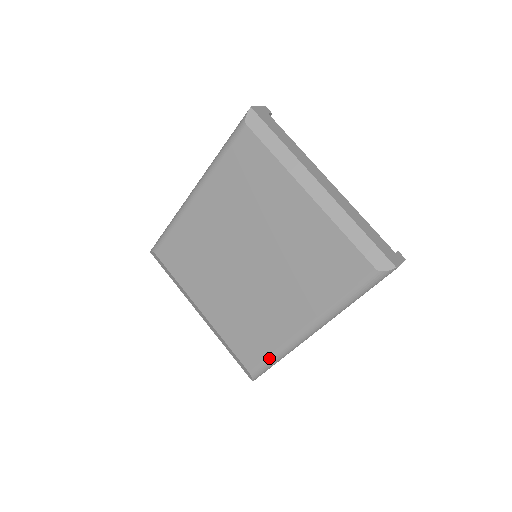
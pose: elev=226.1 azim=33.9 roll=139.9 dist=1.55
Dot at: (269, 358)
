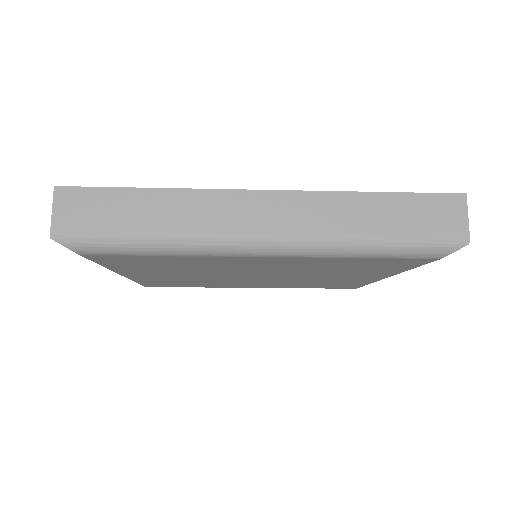
Dot at: occluded
